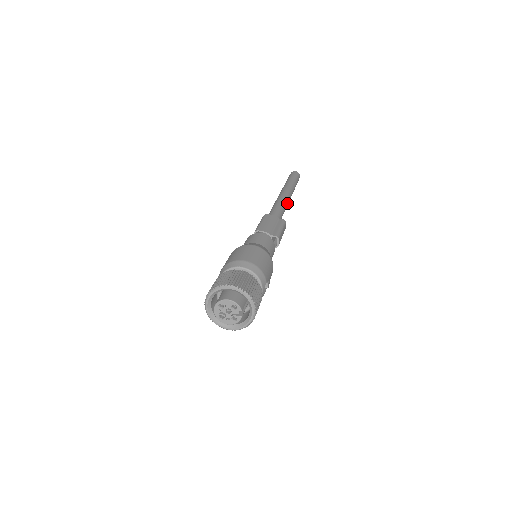
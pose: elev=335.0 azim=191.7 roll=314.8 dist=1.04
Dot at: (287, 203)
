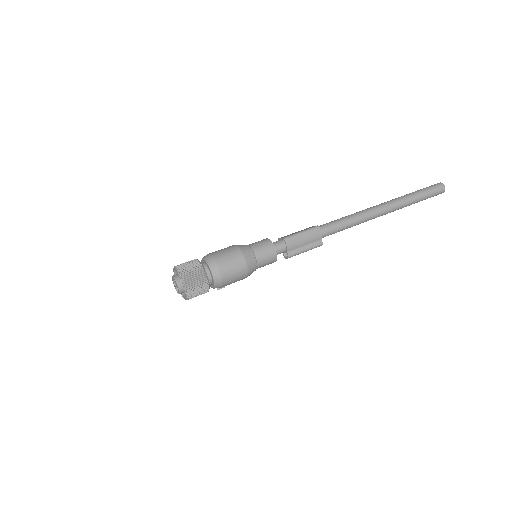
Dot at: (366, 221)
